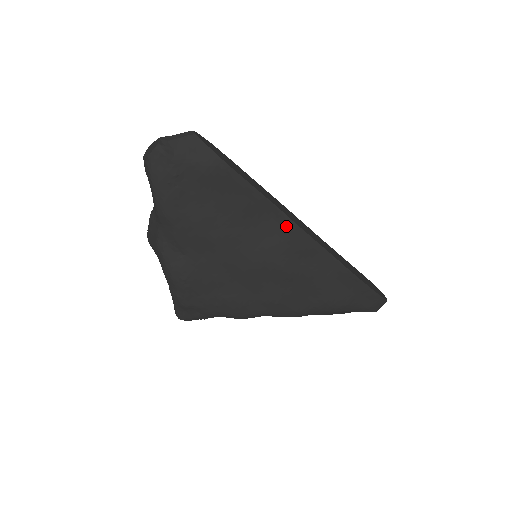
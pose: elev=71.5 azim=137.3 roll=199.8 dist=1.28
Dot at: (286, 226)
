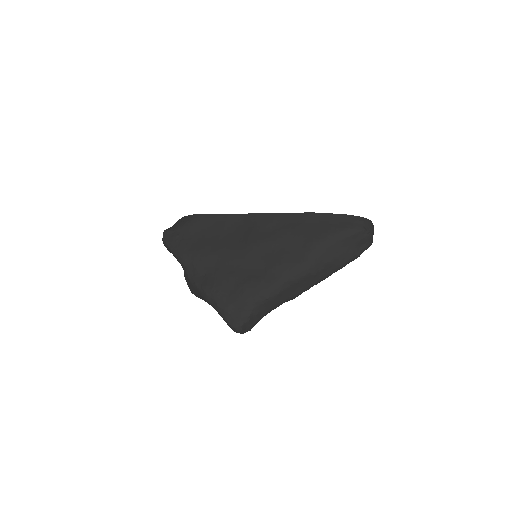
Dot at: (250, 219)
